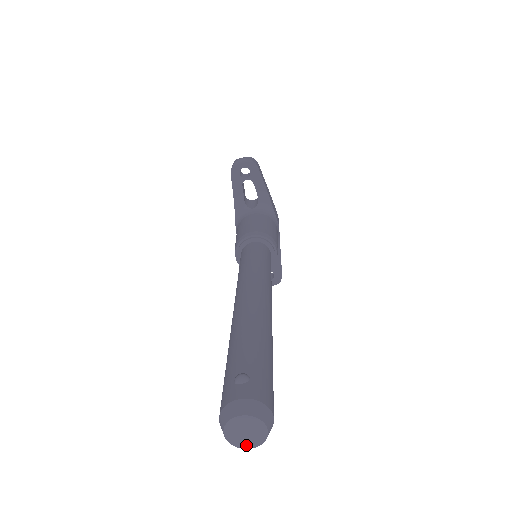
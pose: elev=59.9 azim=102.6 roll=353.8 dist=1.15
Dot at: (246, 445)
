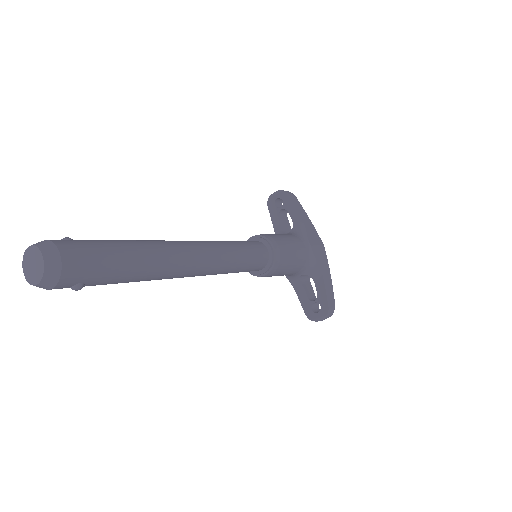
Dot at: (35, 281)
